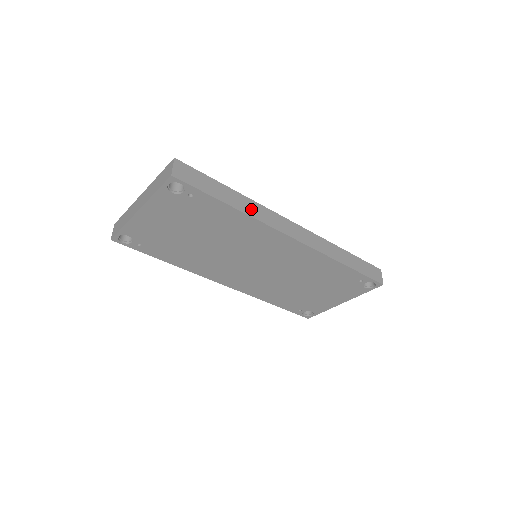
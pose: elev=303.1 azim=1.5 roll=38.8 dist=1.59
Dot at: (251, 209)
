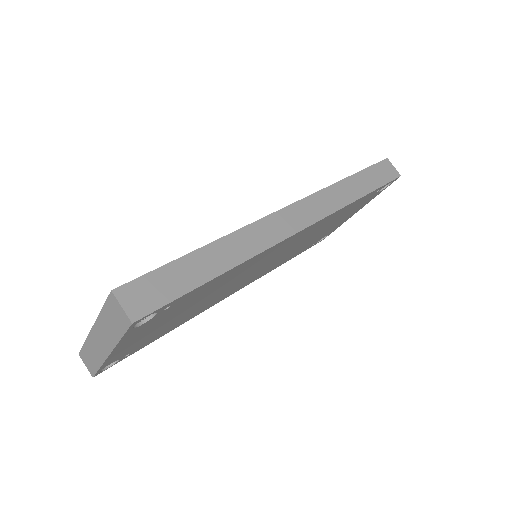
Dot at: (240, 249)
